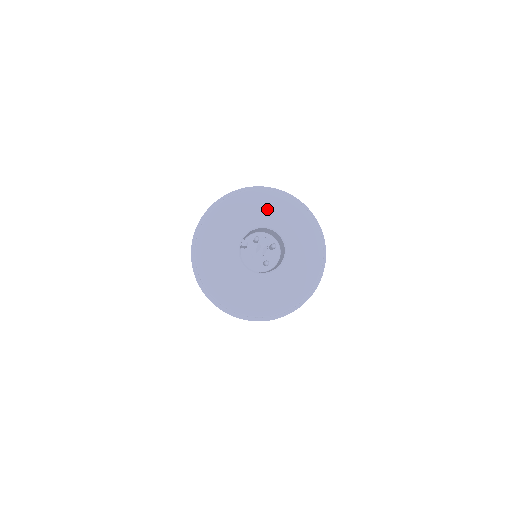
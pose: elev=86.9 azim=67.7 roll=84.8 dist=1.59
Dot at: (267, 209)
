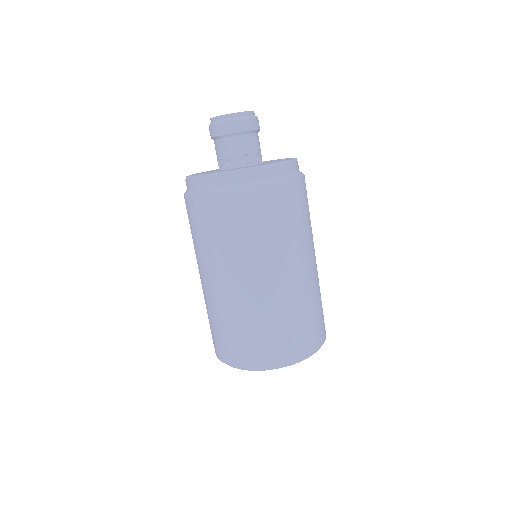
Dot at: occluded
